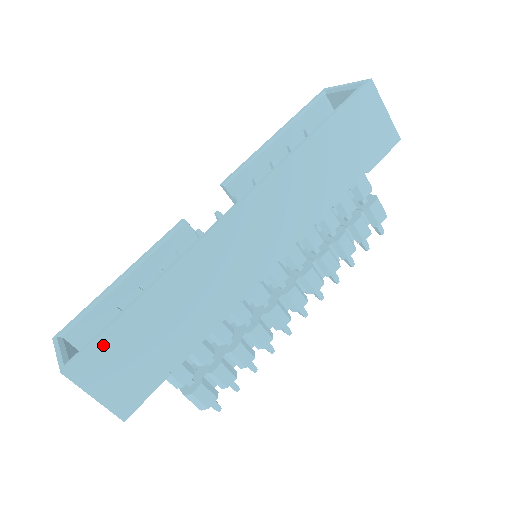
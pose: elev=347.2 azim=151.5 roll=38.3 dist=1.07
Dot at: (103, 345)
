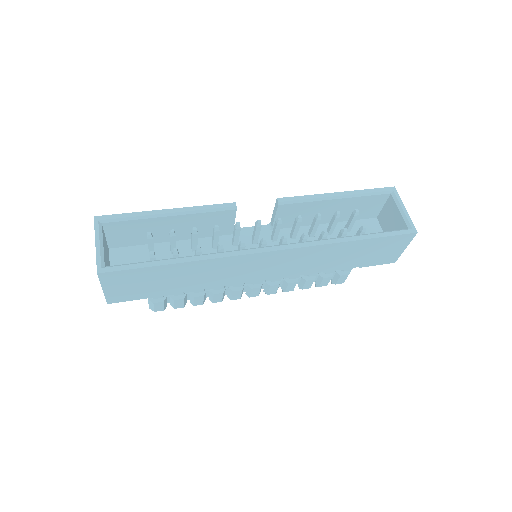
Dot at: (133, 273)
